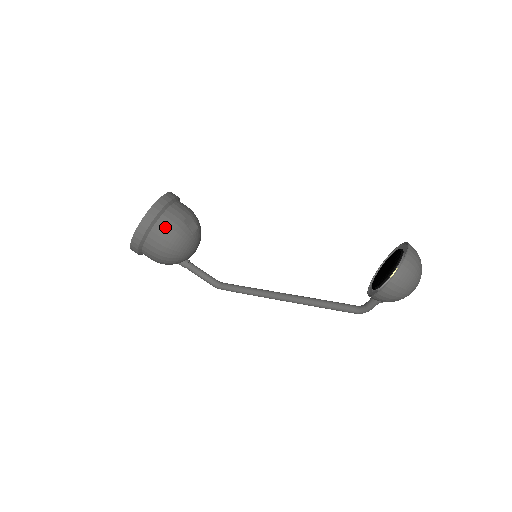
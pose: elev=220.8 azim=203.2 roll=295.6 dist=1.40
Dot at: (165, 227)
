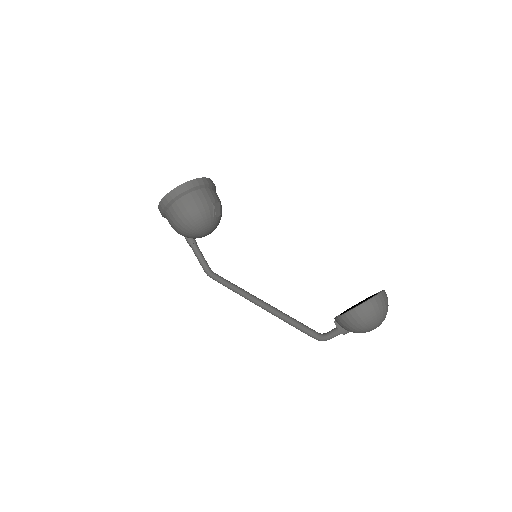
Dot at: (197, 198)
